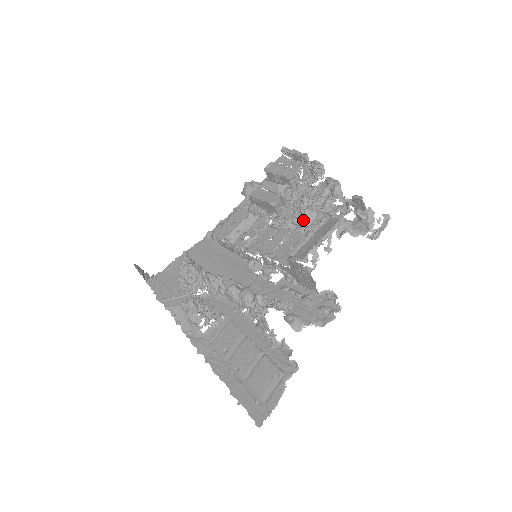
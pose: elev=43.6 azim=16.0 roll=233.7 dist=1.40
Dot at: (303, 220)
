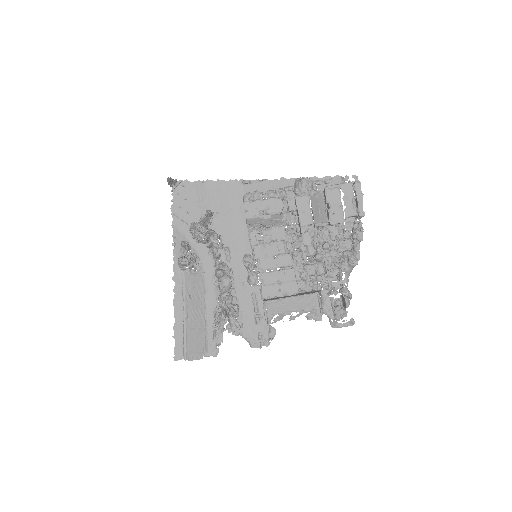
Dot at: (309, 260)
